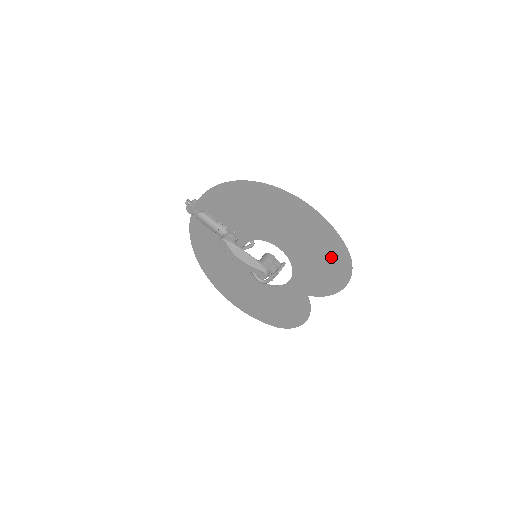
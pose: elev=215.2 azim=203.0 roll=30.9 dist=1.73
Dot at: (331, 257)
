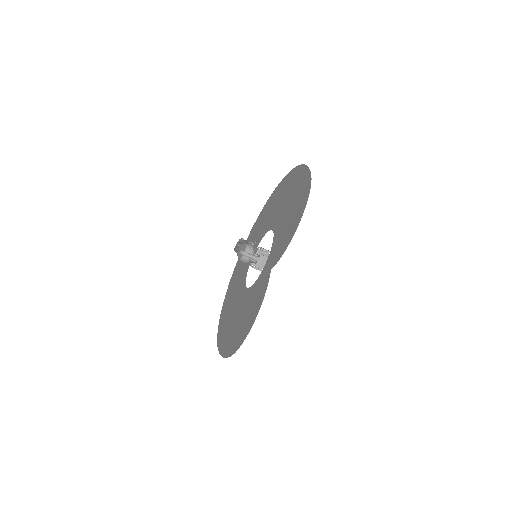
Dot at: (299, 199)
